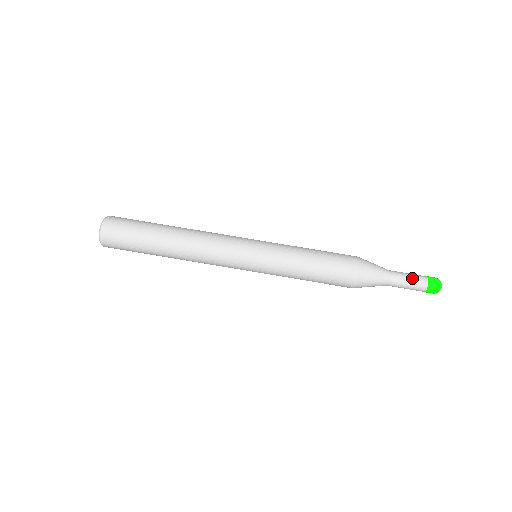
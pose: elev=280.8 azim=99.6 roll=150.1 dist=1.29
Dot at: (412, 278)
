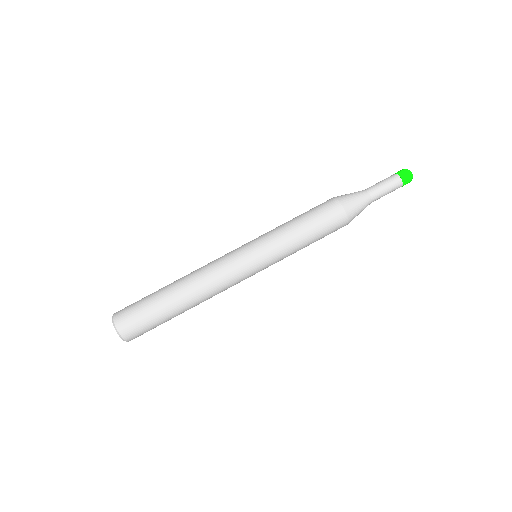
Dot at: (387, 184)
